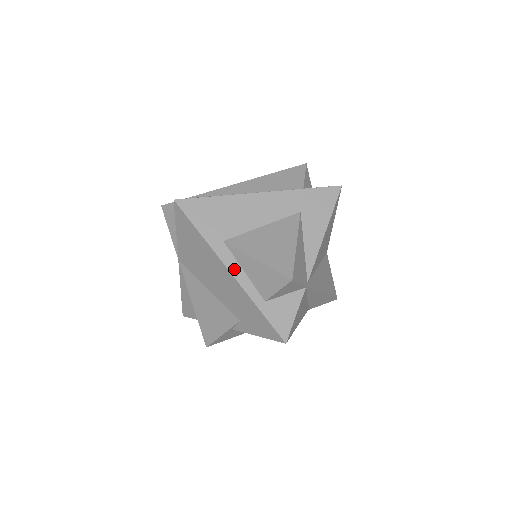
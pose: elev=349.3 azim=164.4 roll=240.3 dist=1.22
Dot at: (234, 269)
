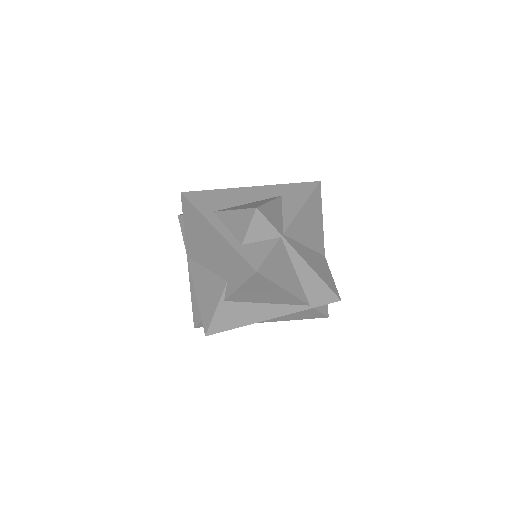
Dot at: (219, 226)
